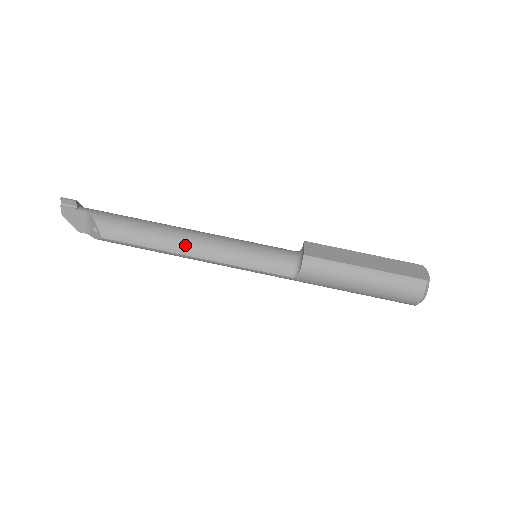
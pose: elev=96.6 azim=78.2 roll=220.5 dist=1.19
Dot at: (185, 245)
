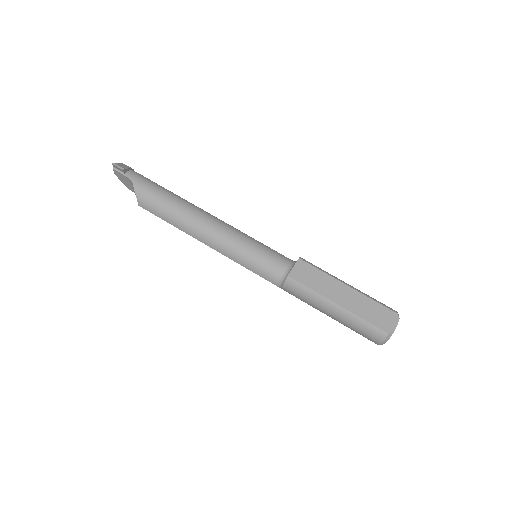
Dot at: (198, 233)
